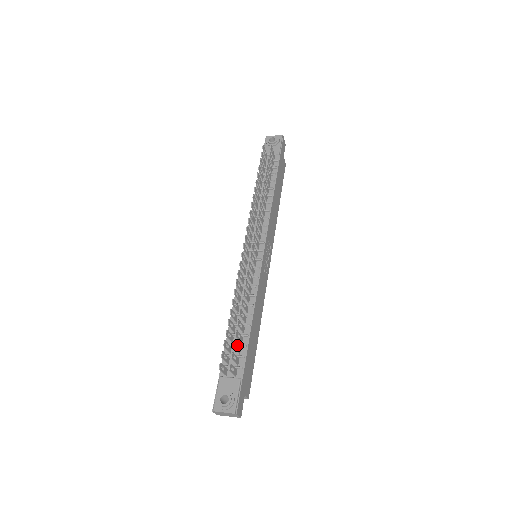
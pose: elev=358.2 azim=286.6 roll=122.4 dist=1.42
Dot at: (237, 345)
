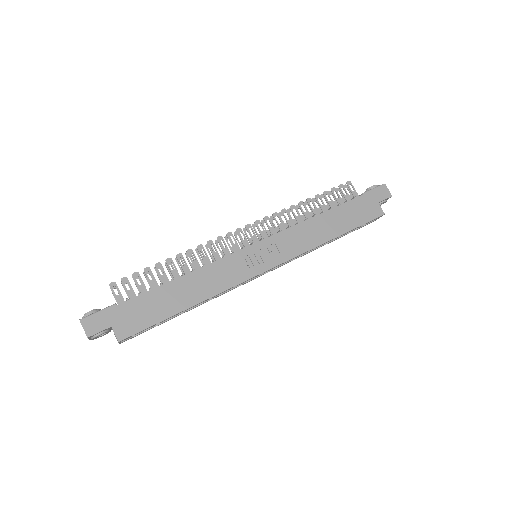
Dot at: (141, 281)
